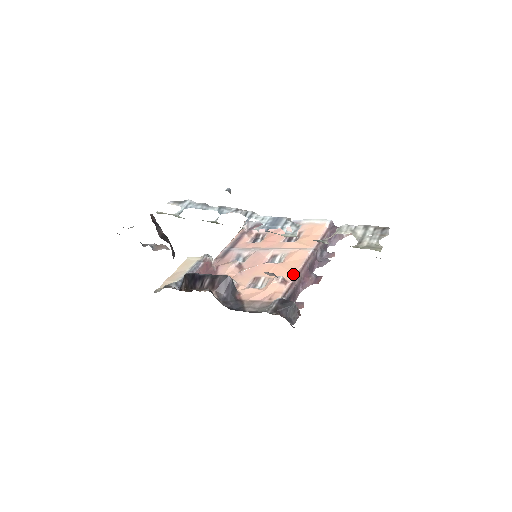
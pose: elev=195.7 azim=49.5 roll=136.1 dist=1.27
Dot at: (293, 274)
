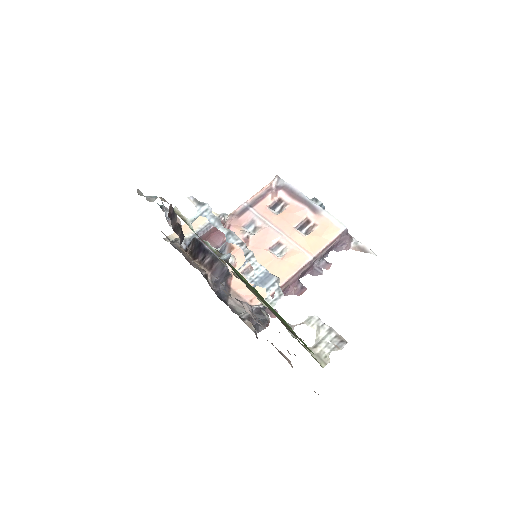
Dot at: (282, 281)
